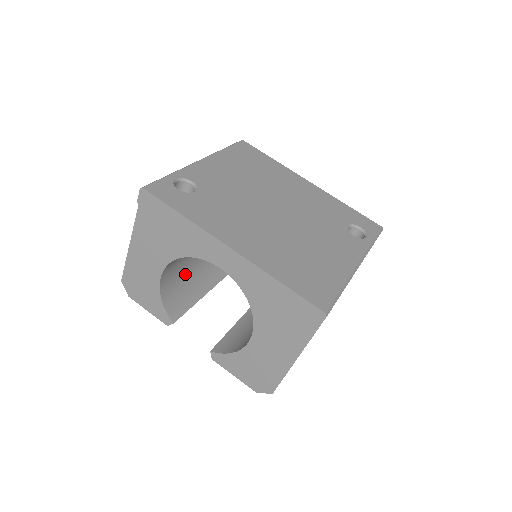
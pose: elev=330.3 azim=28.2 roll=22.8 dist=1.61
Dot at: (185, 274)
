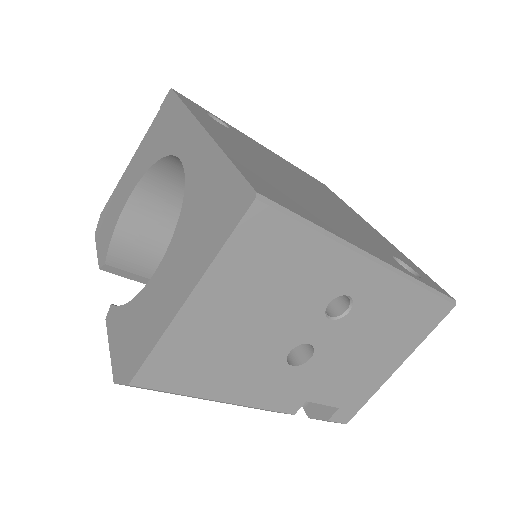
Dot at: (166, 240)
